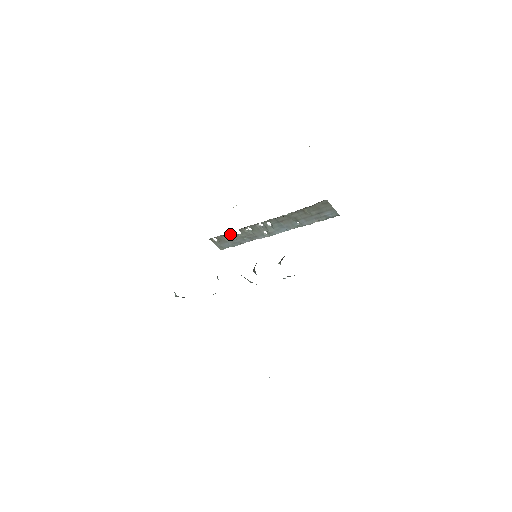
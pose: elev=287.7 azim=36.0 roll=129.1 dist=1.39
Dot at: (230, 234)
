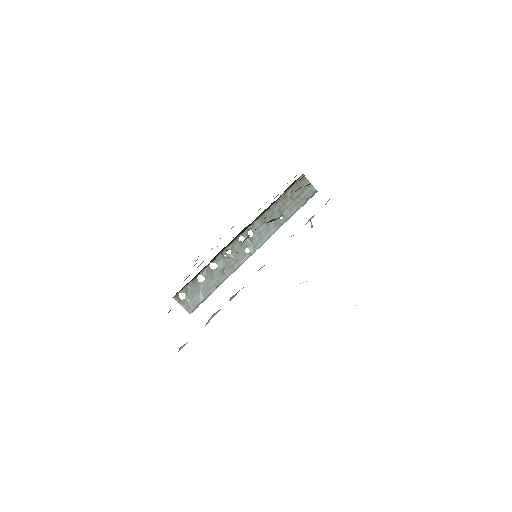
Dot at: (204, 273)
